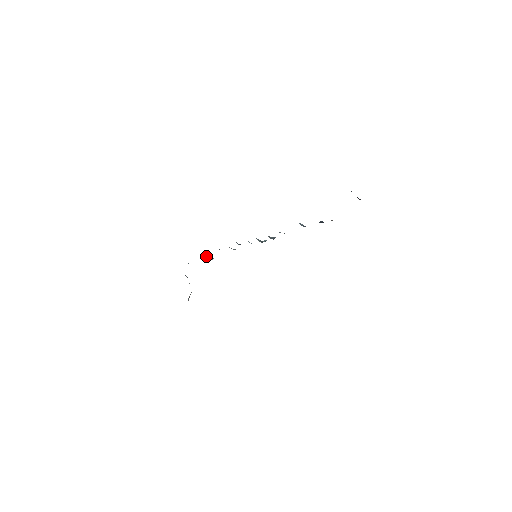
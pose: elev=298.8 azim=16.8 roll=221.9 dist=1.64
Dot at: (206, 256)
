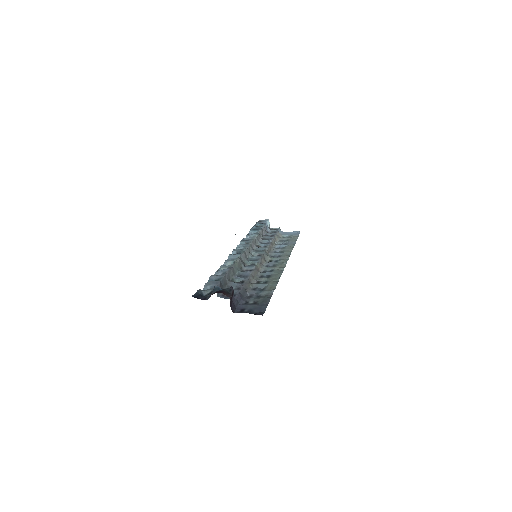
Dot at: occluded
